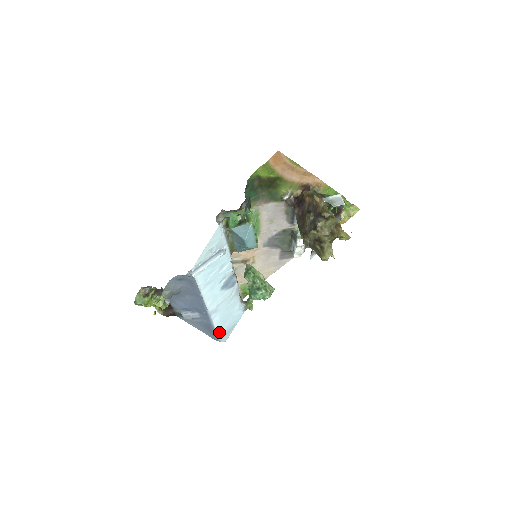
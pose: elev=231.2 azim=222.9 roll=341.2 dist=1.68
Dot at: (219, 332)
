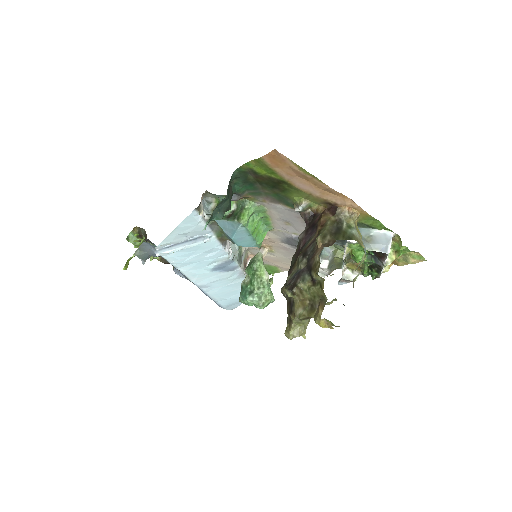
Dot at: (220, 302)
